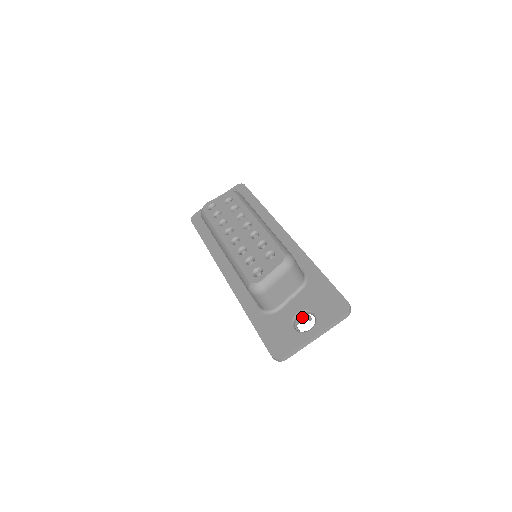
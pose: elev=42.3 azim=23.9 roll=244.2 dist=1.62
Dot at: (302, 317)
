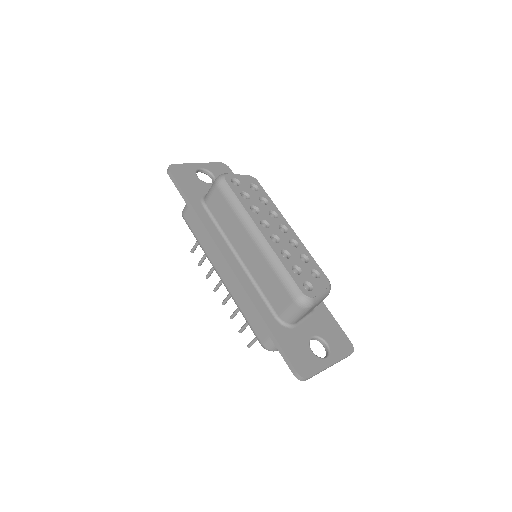
Dot at: occluded
